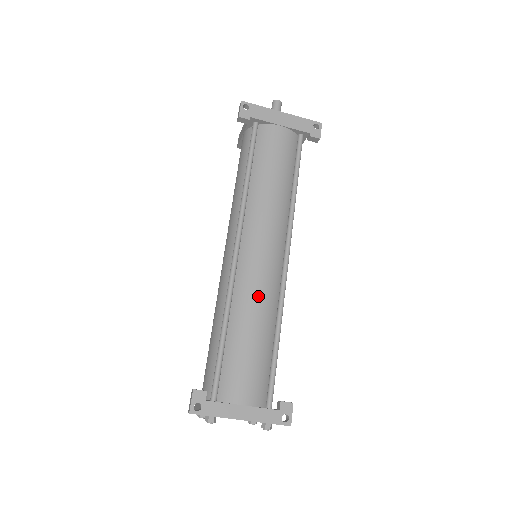
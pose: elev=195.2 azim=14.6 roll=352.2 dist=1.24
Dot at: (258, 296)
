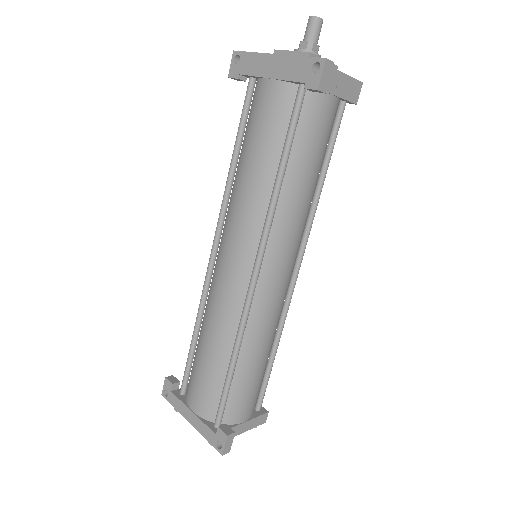
Dot at: (216, 312)
